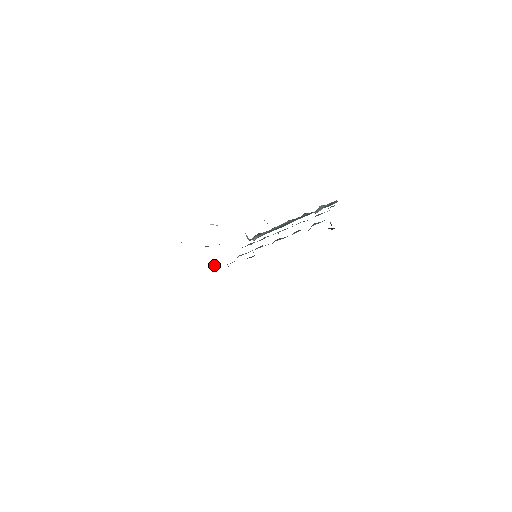
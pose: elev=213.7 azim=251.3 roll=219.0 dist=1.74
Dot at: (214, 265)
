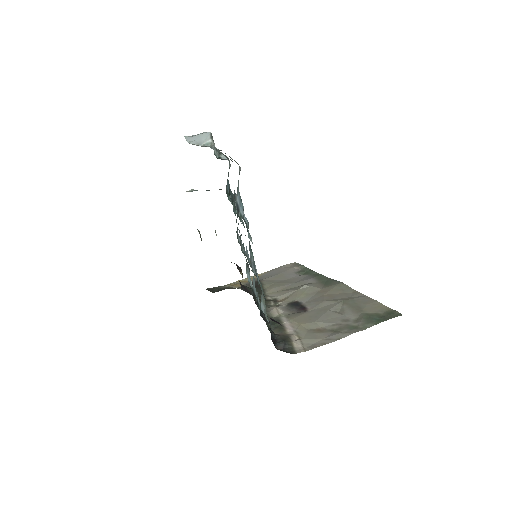
Dot at: (242, 274)
